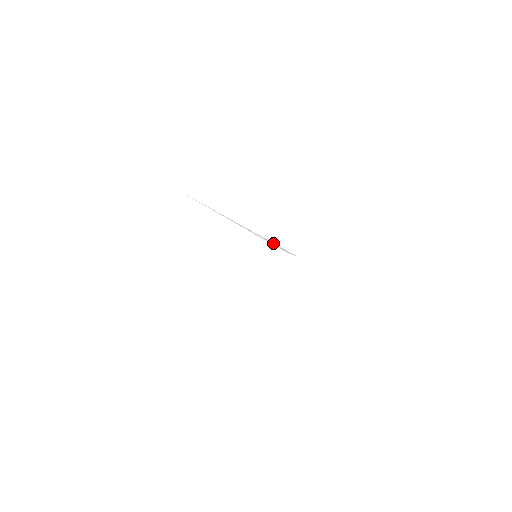
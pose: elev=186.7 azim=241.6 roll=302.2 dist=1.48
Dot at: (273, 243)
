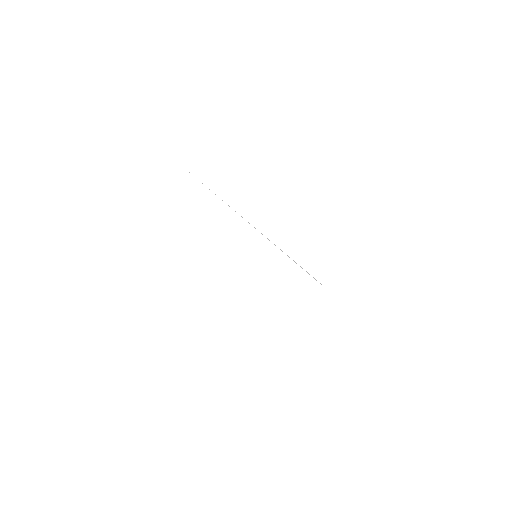
Dot at: occluded
